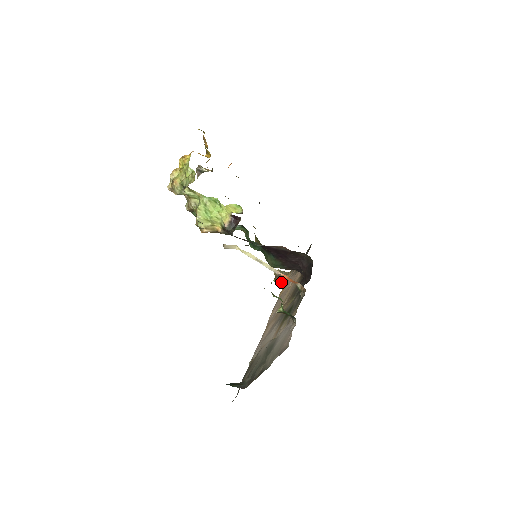
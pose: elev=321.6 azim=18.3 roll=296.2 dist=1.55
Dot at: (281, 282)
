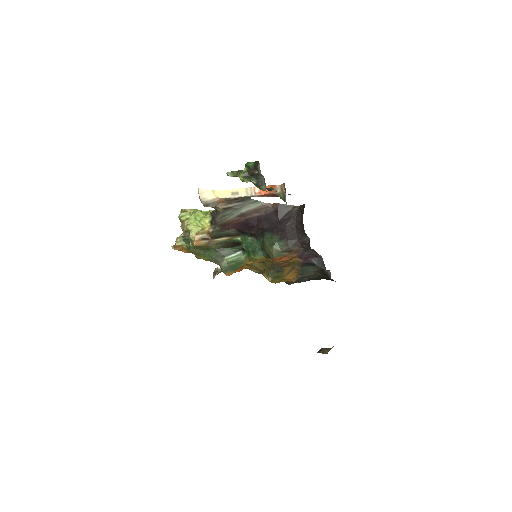
Dot at: occluded
